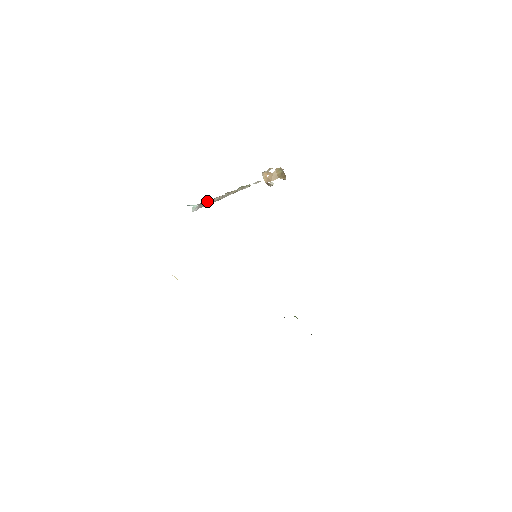
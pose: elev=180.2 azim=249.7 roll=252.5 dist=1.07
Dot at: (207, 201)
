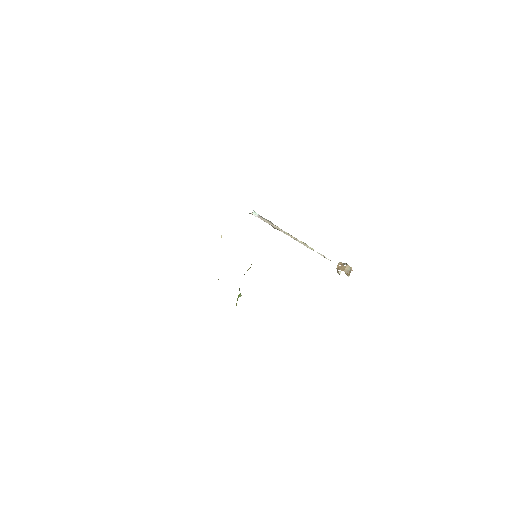
Dot at: (267, 220)
